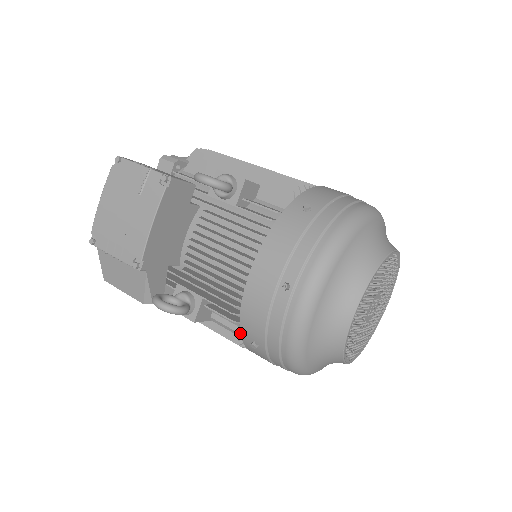
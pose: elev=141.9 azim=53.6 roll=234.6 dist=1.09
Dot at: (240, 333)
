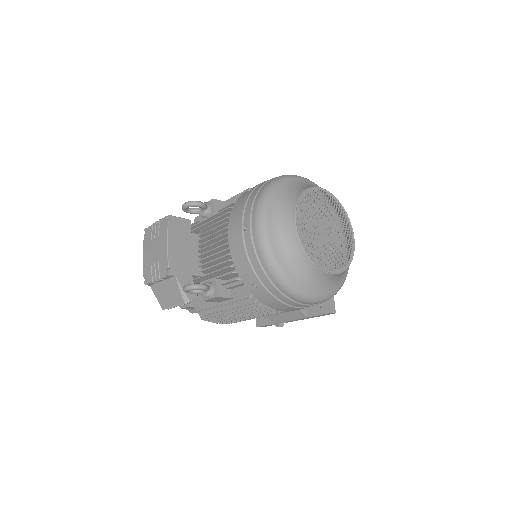
Dot at: occluded
